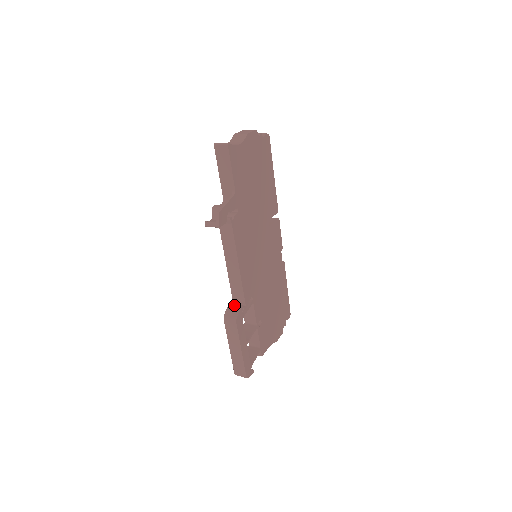
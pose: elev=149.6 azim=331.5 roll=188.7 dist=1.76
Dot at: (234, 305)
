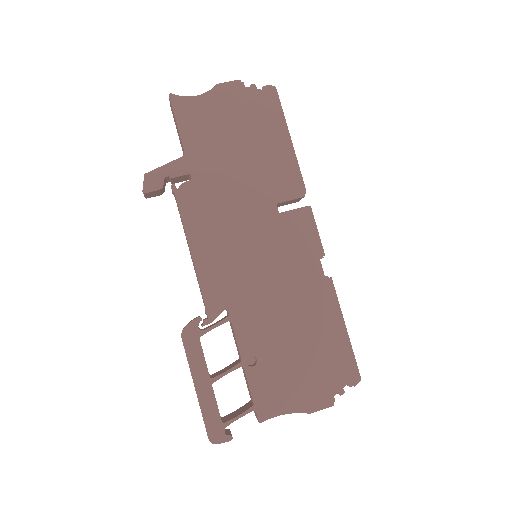
Dot at: occluded
